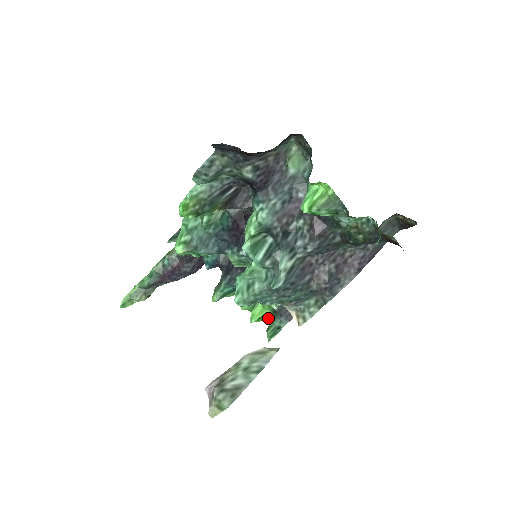
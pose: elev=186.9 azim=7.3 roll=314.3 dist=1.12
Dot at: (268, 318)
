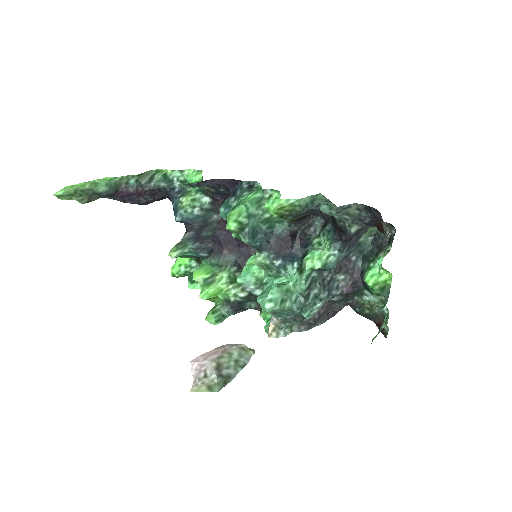
Dot at: (214, 301)
